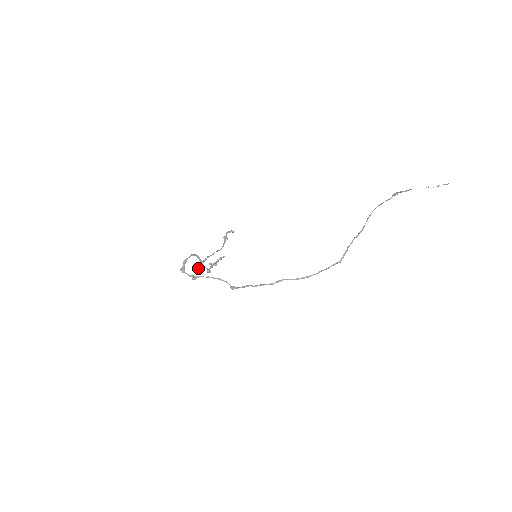
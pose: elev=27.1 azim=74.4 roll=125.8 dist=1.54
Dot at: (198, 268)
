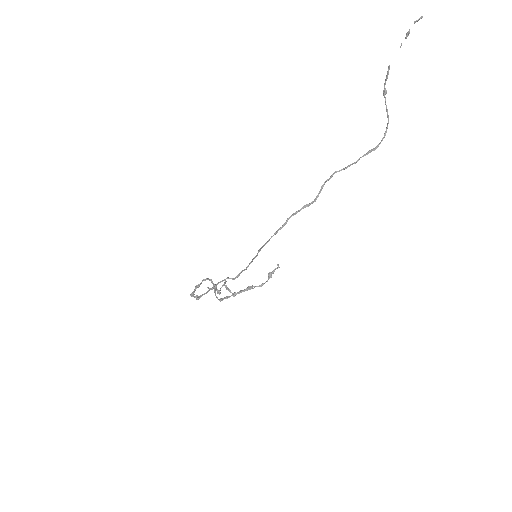
Dot at: (220, 299)
